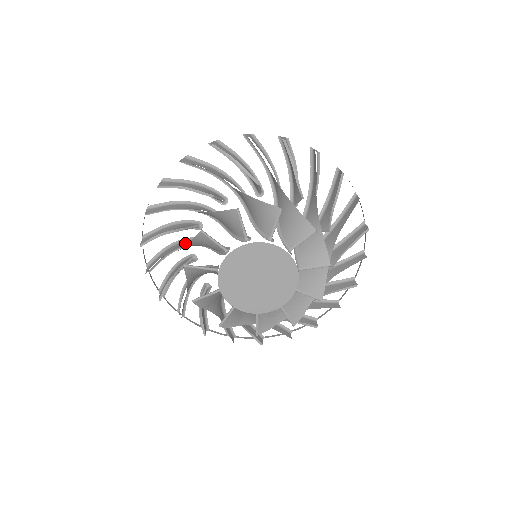
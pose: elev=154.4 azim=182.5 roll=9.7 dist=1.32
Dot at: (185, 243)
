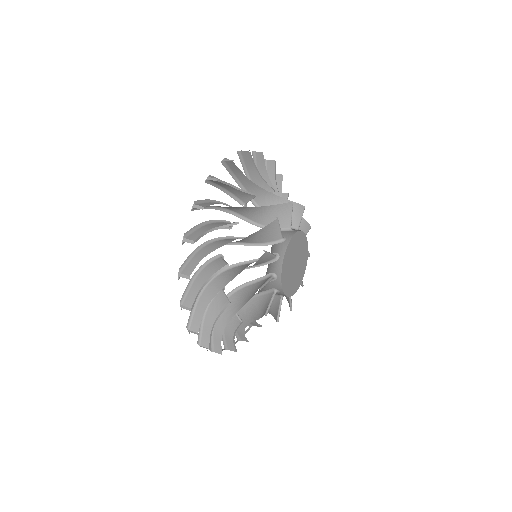
Dot at: (223, 241)
